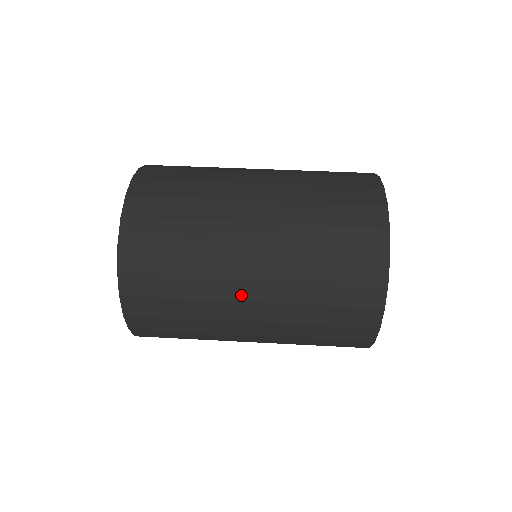
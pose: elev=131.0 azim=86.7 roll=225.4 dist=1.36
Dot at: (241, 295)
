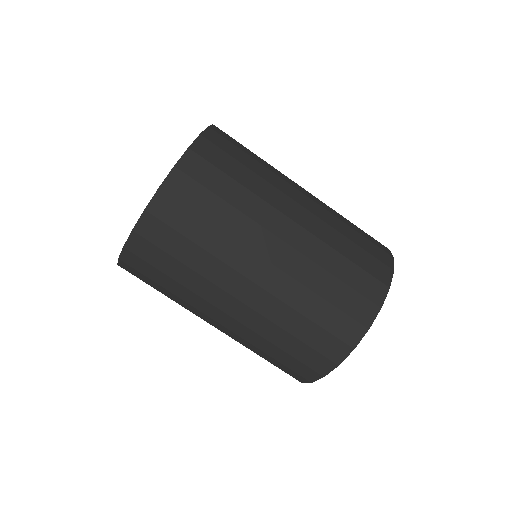
Dot at: occluded
